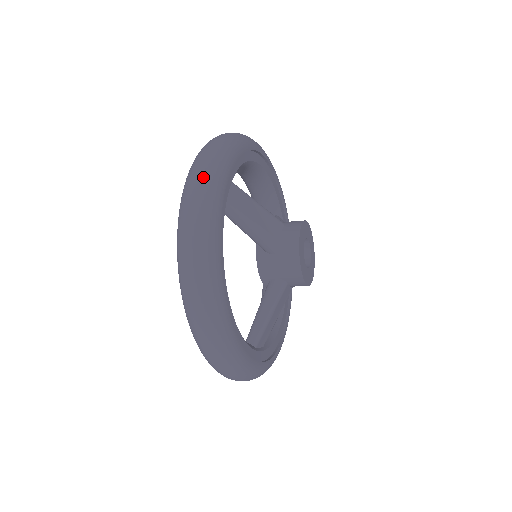
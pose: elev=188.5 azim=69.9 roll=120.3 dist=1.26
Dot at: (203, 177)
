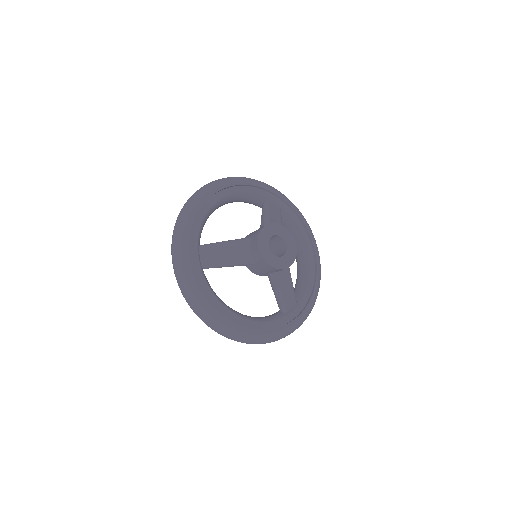
Dot at: (177, 269)
